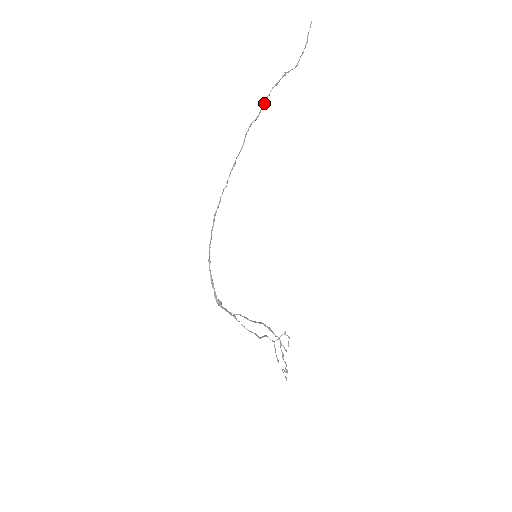
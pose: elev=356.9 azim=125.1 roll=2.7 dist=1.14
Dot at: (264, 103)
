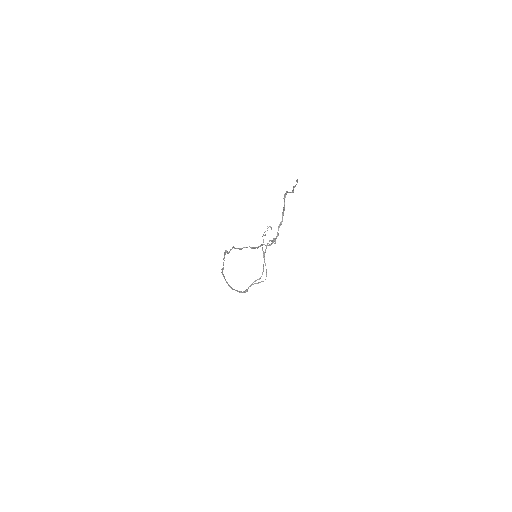
Dot at: (257, 248)
